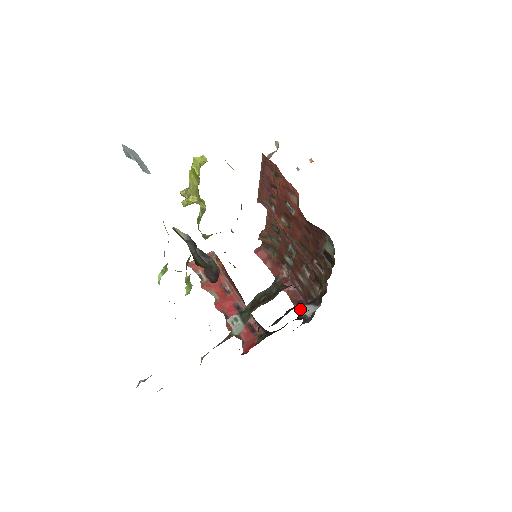
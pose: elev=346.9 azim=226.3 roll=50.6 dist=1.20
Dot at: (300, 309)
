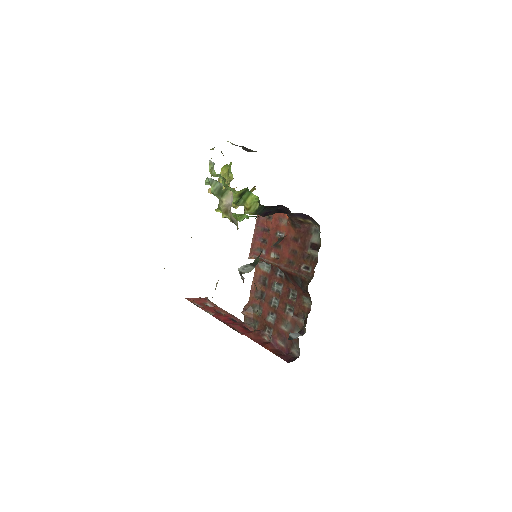
Dot at: (284, 357)
